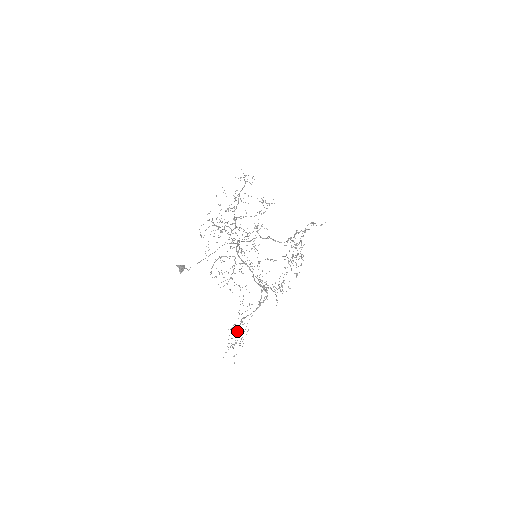
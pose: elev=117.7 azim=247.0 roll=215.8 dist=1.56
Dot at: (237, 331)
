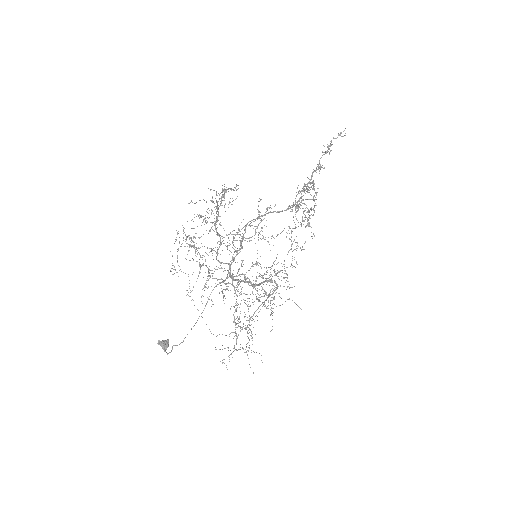
Dot at: occluded
